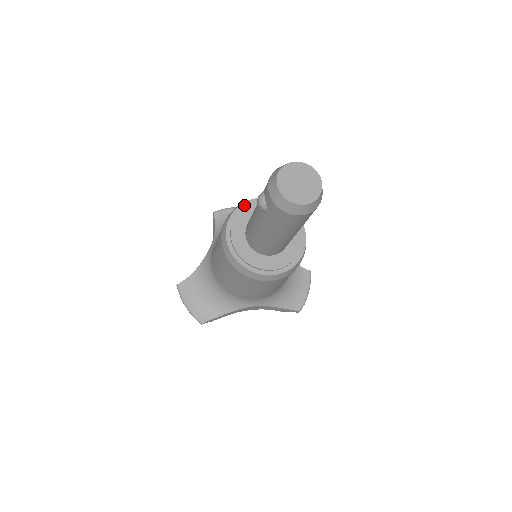
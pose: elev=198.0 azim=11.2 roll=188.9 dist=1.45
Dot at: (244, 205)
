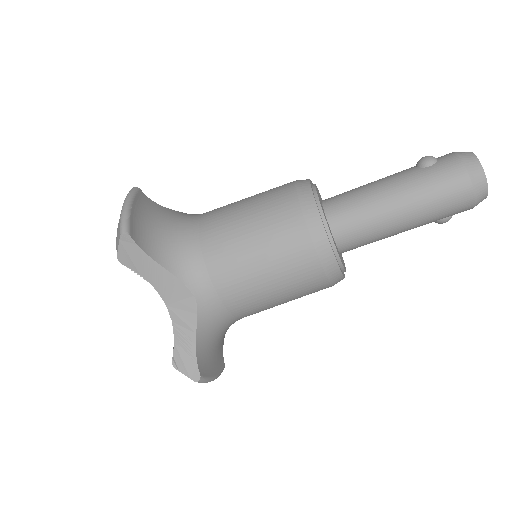
Dot at: occluded
